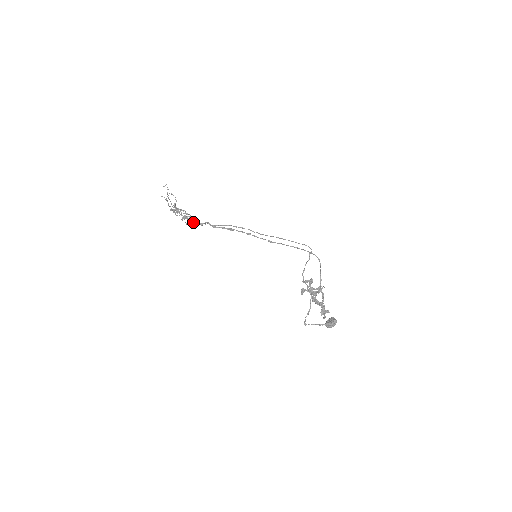
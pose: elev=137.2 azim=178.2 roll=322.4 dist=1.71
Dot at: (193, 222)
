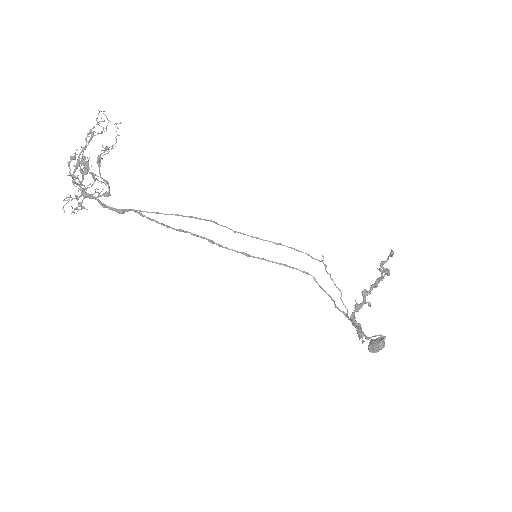
Dot at: (103, 204)
